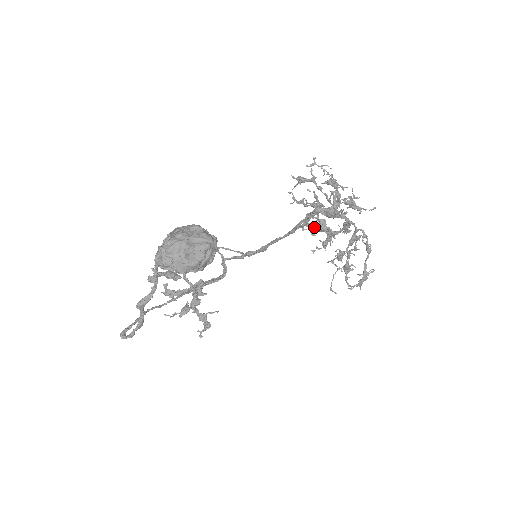
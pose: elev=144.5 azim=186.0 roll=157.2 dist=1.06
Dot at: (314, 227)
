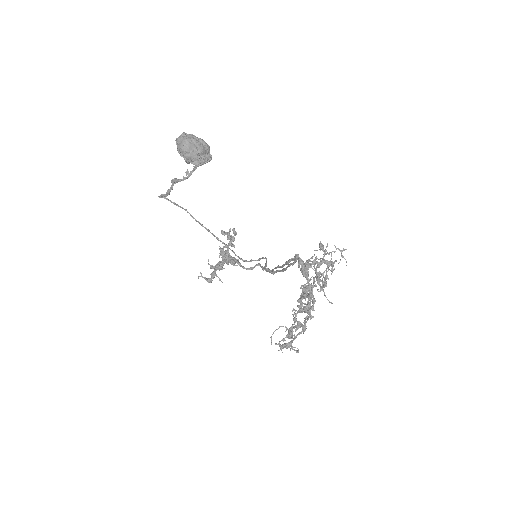
Dot at: occluded
